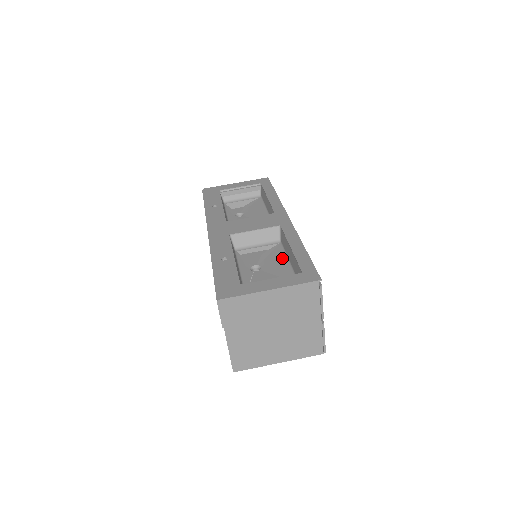
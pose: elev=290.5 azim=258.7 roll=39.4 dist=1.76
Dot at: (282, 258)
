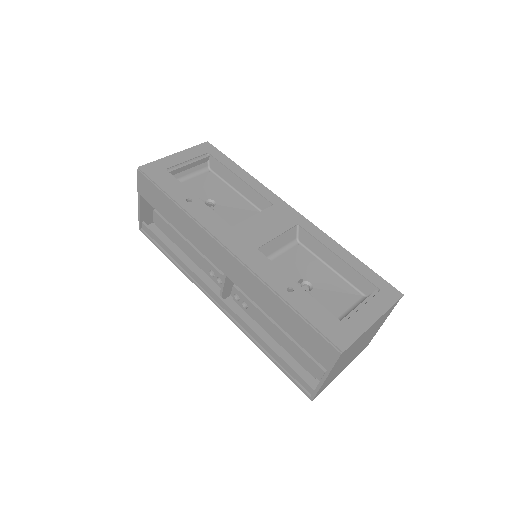
Dot at: (321, 266)
